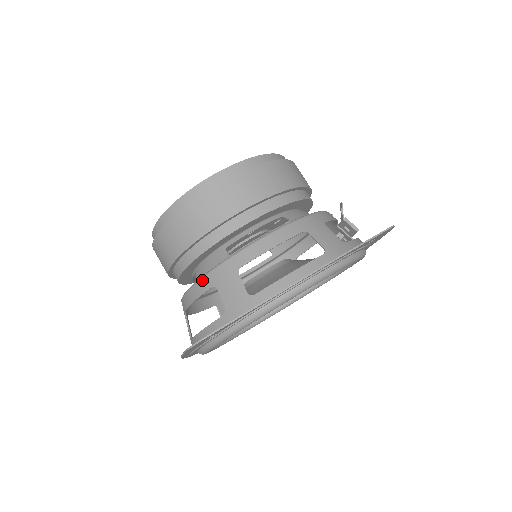
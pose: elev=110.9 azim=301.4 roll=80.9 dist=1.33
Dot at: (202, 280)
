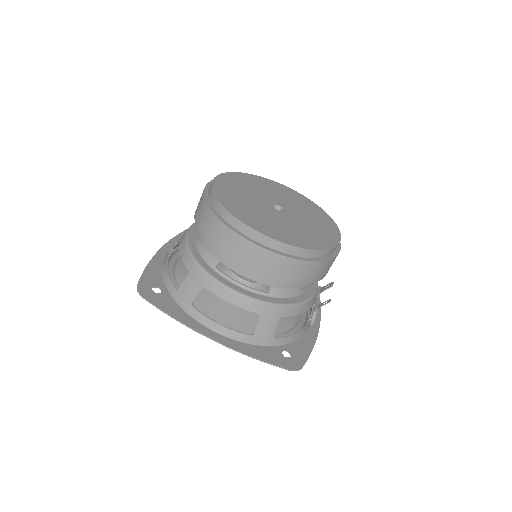
Dot at: (190, 257)
